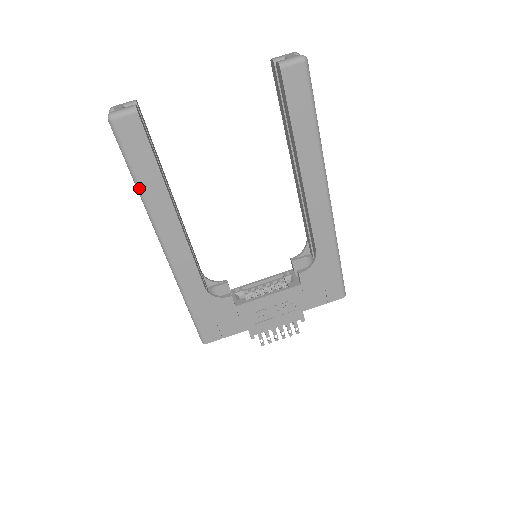
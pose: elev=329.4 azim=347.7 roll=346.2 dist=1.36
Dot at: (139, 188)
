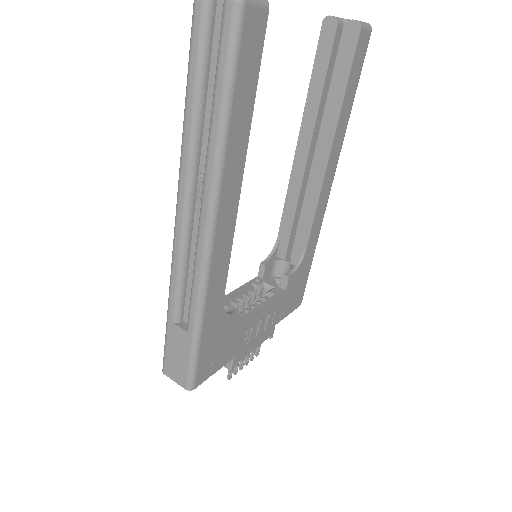
Dot at: (225, 130)
